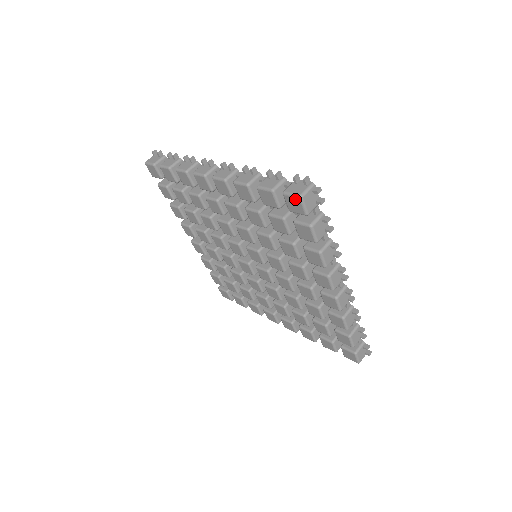
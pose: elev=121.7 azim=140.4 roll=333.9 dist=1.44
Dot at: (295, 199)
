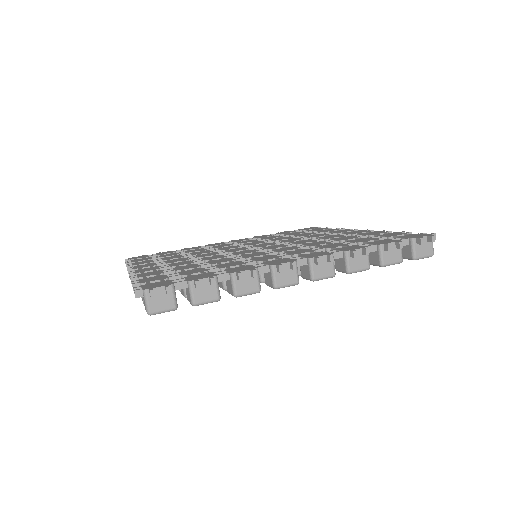
Dot at: occluded
